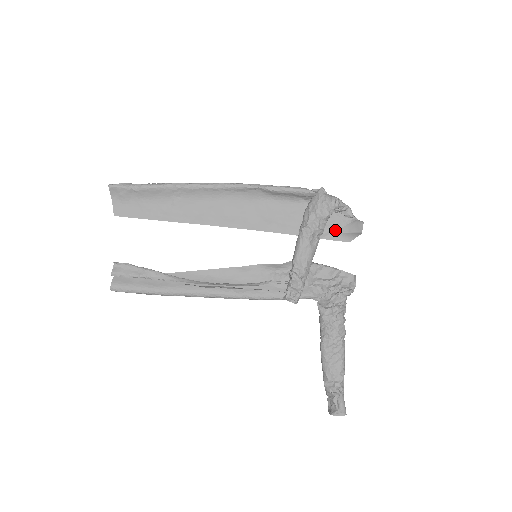
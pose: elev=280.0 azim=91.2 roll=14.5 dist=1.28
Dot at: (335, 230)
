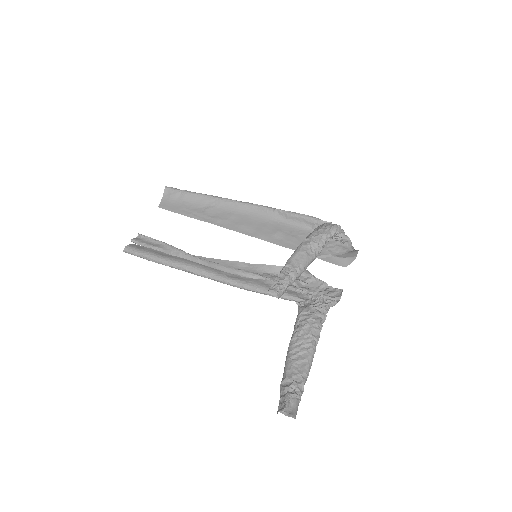
Dot at: (333, 255)
